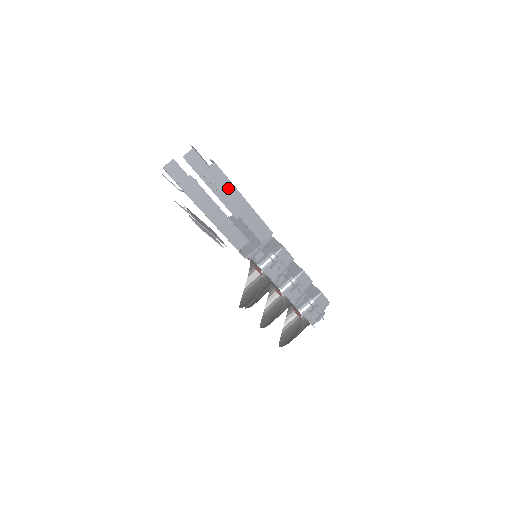
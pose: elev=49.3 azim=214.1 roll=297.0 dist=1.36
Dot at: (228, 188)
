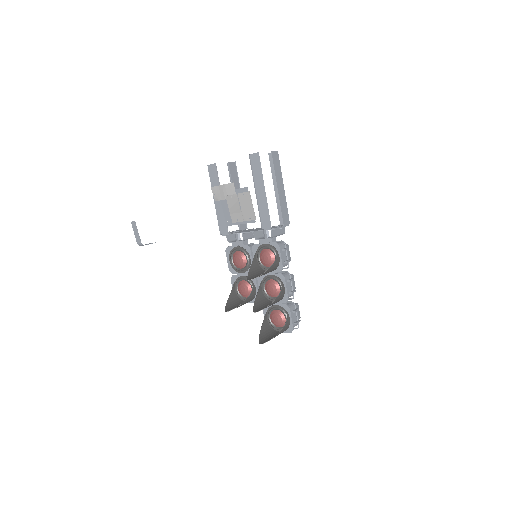
Dot at: (279, 172)
